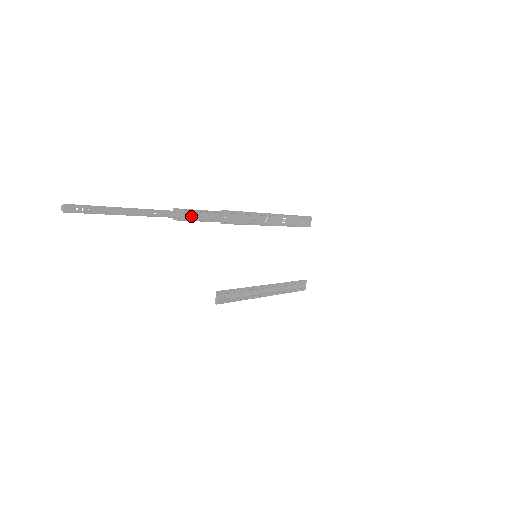
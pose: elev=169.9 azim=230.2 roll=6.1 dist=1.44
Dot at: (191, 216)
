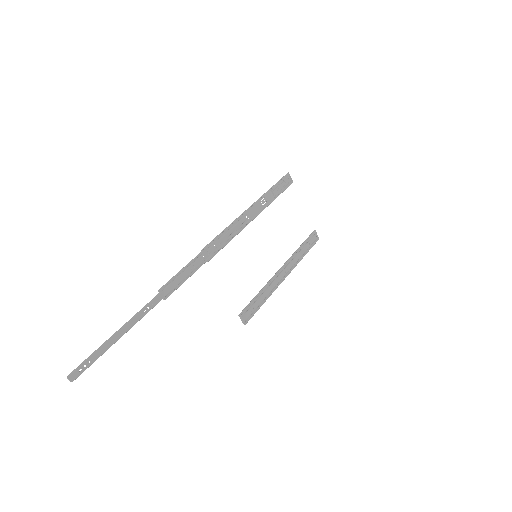
Dot at: (177, 283)
